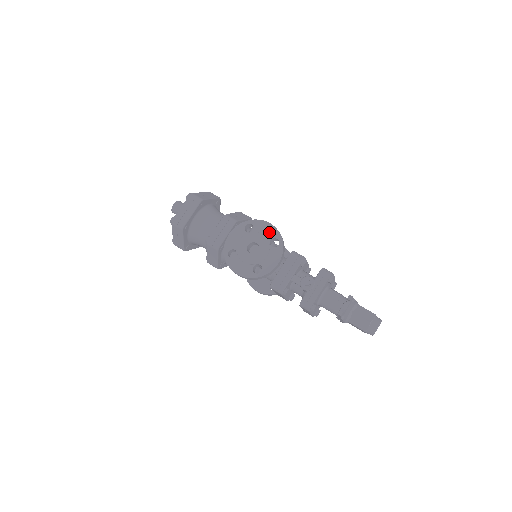
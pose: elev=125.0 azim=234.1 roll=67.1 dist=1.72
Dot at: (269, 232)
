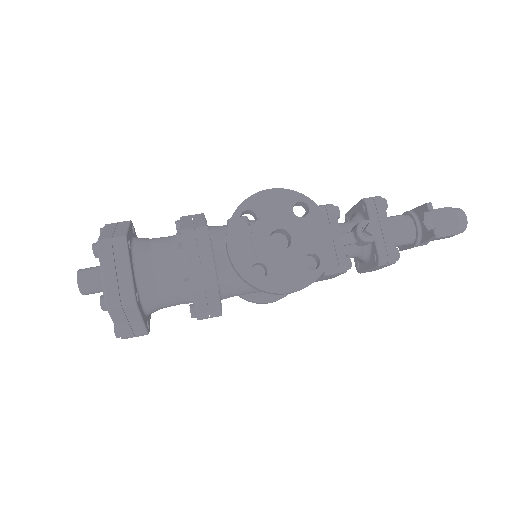
Dot at: (281, 201)
